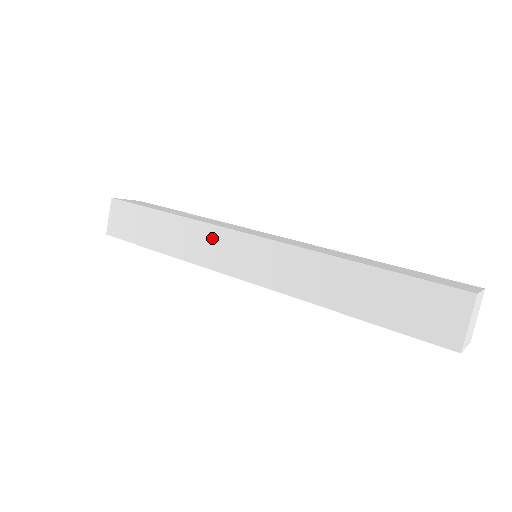
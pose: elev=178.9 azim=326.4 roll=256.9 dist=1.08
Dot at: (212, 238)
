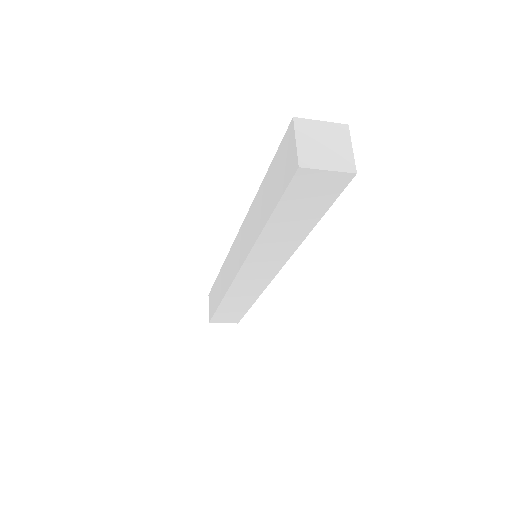
Dot at: (229, 262)
